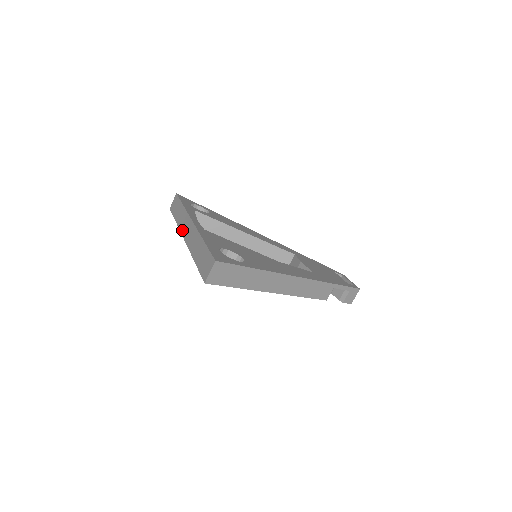
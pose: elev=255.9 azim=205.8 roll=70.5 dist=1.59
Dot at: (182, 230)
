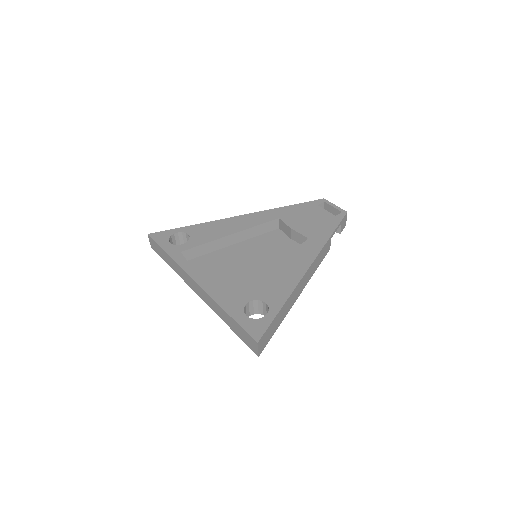
Dot at: (189, 285)
